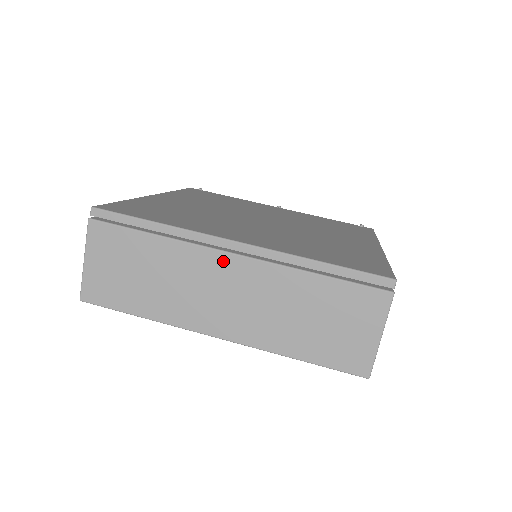
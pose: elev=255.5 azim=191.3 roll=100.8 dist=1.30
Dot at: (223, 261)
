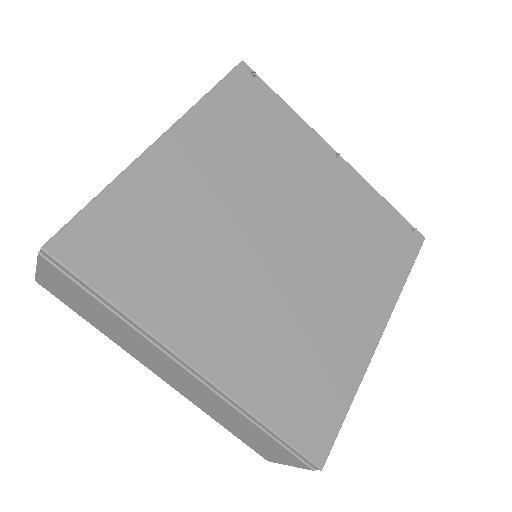
Dot at: (174, 364)
